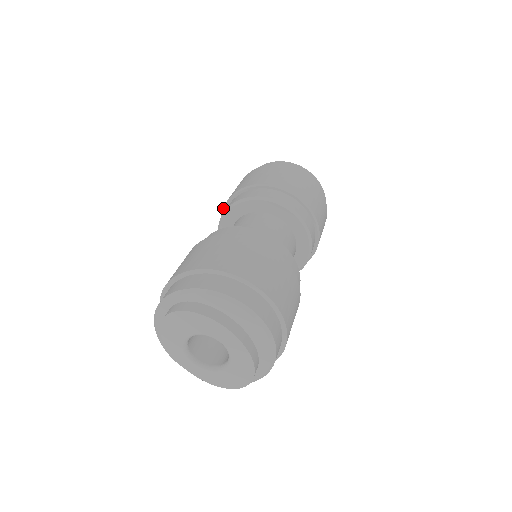
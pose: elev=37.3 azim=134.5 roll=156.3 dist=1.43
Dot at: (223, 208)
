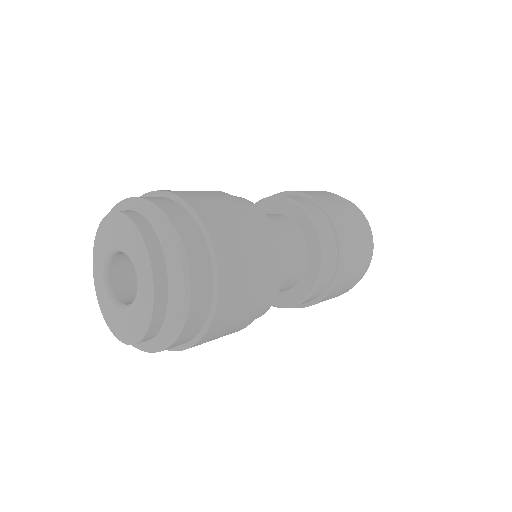
Dot at: occluded
